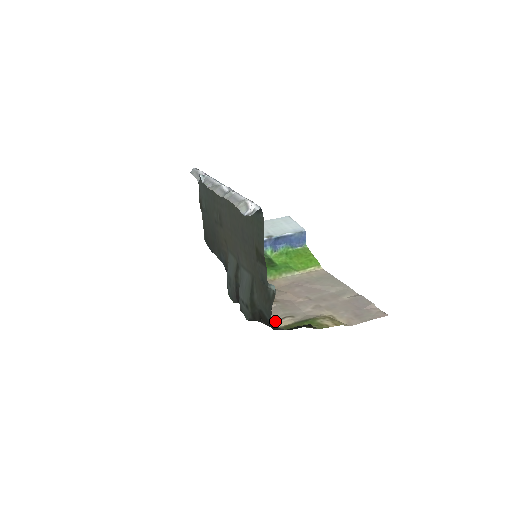
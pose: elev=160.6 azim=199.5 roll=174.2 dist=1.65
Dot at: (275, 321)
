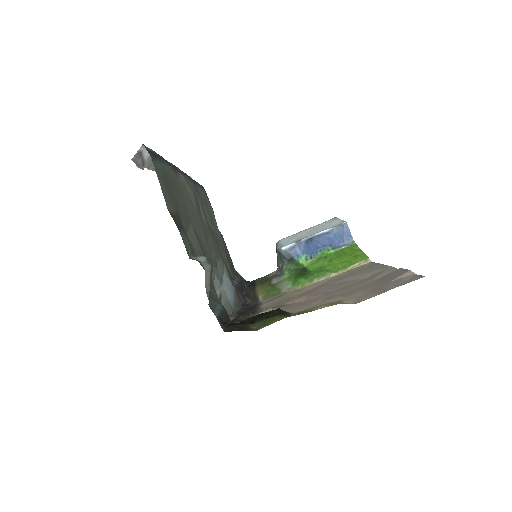
Dot at: occluded
